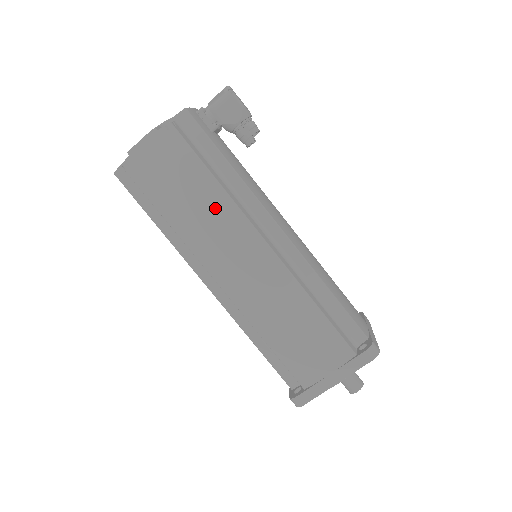
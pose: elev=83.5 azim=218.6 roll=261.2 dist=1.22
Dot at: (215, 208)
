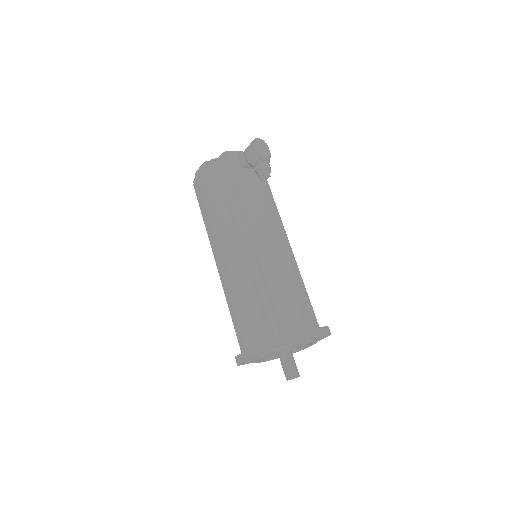
Dot at: (220, 214)
